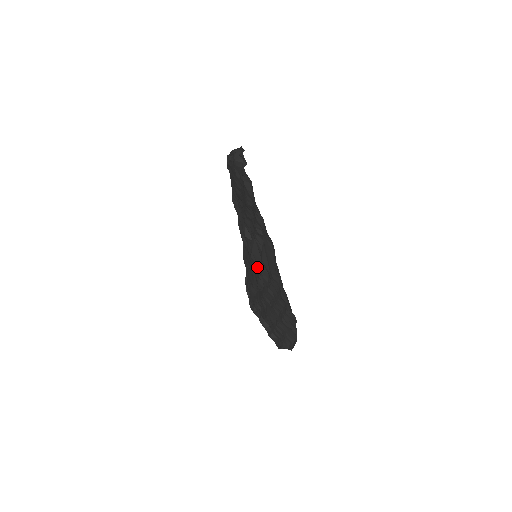
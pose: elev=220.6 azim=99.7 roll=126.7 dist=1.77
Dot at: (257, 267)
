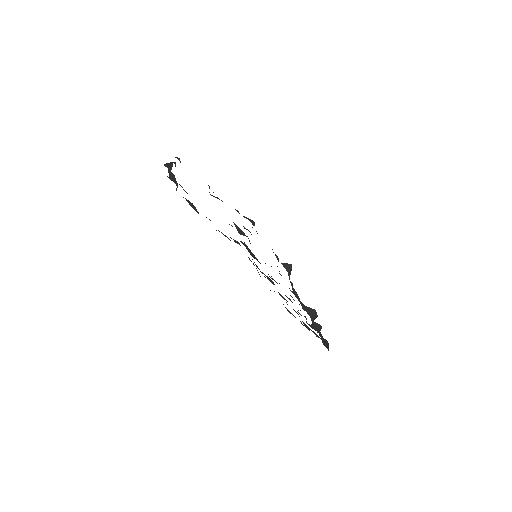
Dot at: occluded
